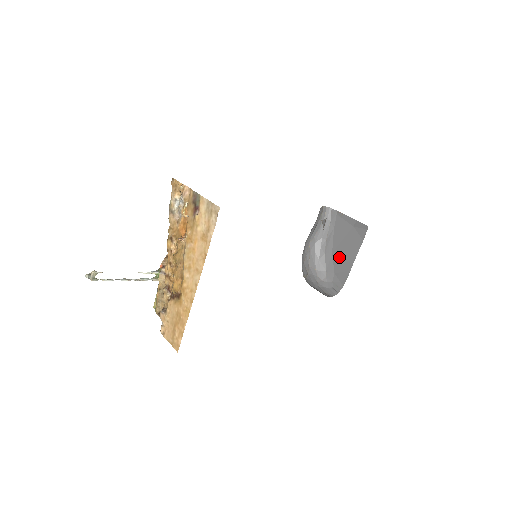
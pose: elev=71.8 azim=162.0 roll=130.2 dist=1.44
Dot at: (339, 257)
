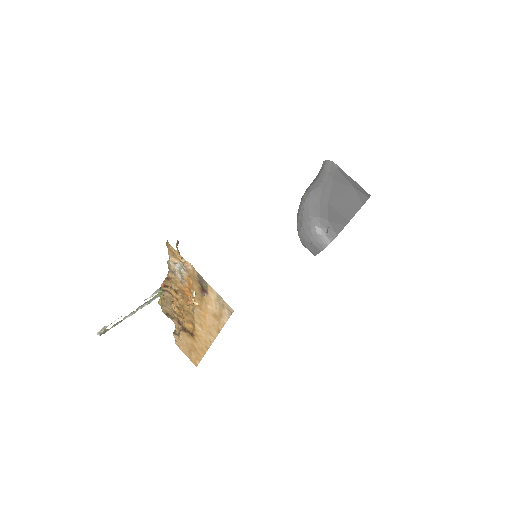
Dot at: (335, 210)
